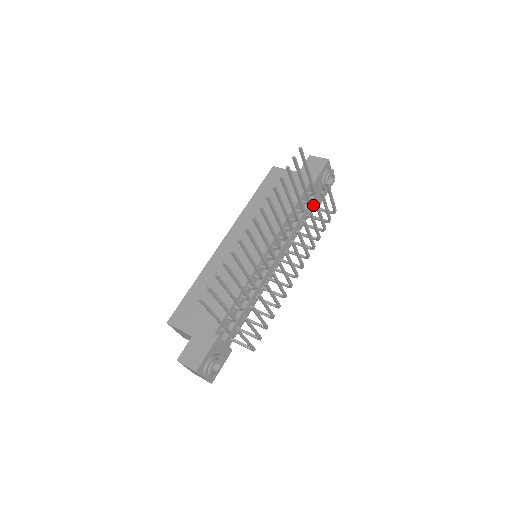
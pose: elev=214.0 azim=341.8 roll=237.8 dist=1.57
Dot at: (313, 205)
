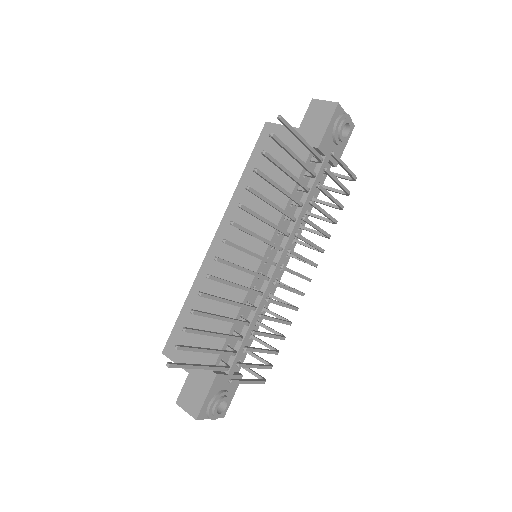
Dot at: occluded
